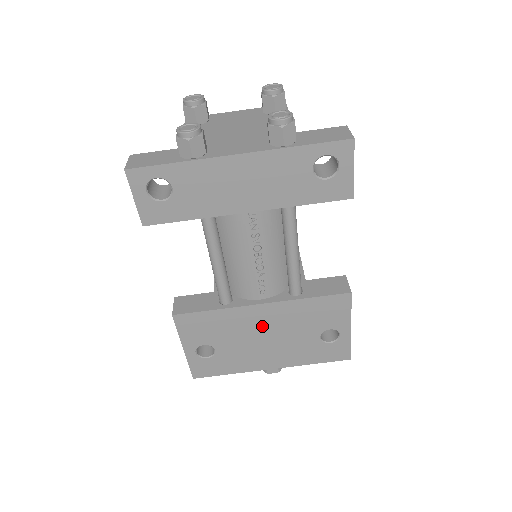
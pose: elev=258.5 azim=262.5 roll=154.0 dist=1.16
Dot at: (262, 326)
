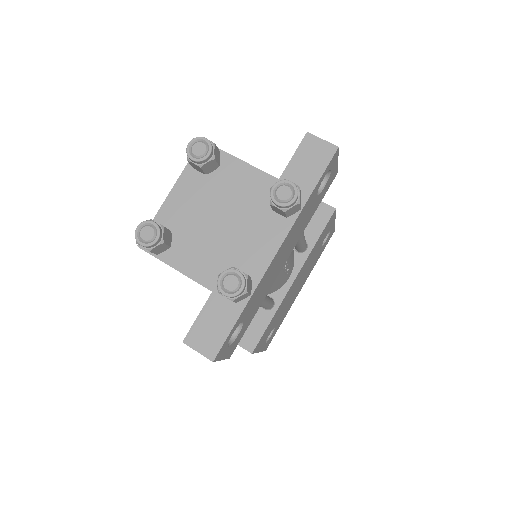
Dot at: (295, 286)
